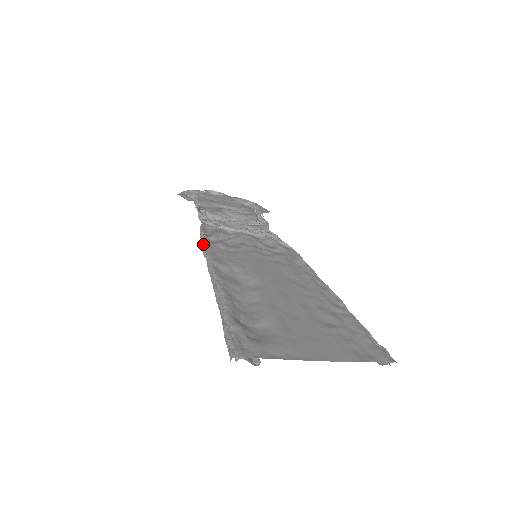
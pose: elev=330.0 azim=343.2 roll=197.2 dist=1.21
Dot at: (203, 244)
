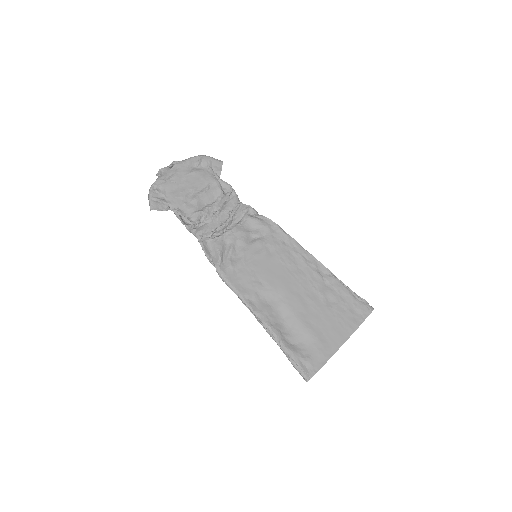
Dot at: (223, 277)
